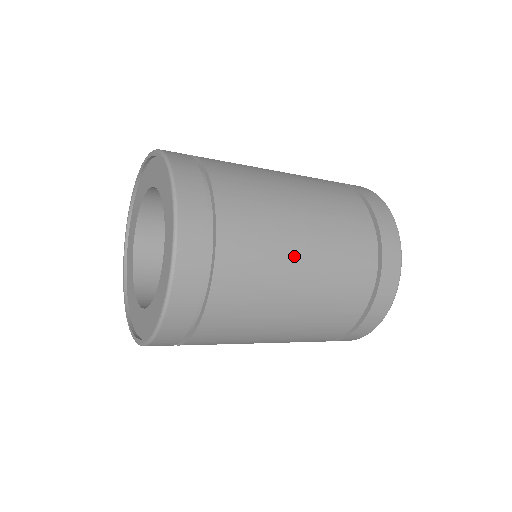
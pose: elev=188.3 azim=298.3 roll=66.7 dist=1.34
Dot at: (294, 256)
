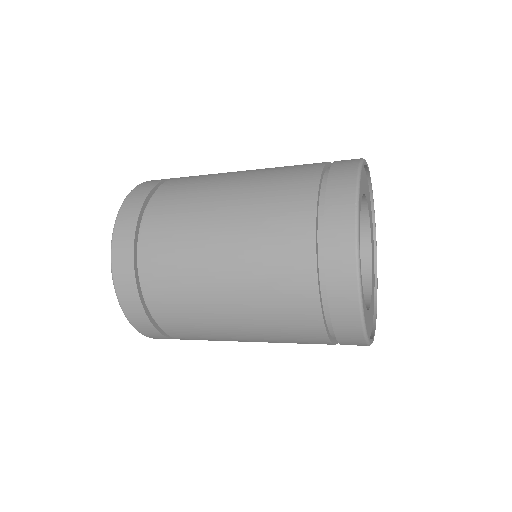
Dot at: (212, 222)
